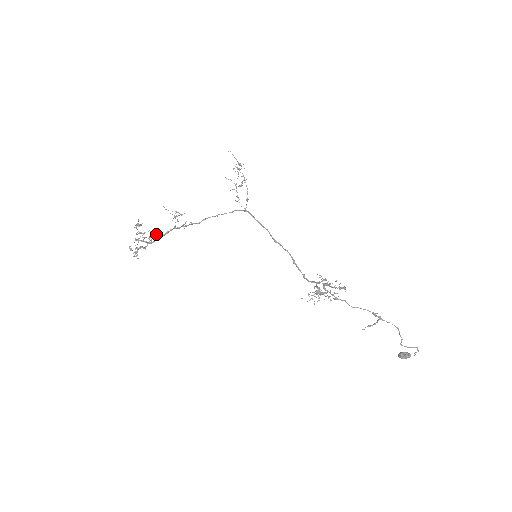
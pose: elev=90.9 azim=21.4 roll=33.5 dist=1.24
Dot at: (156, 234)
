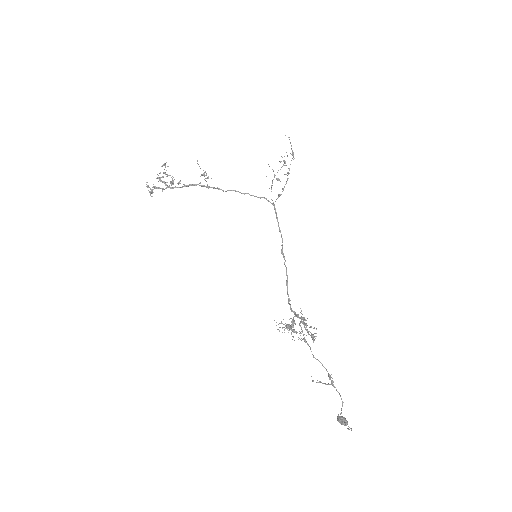
Dot at: (179, 182)
